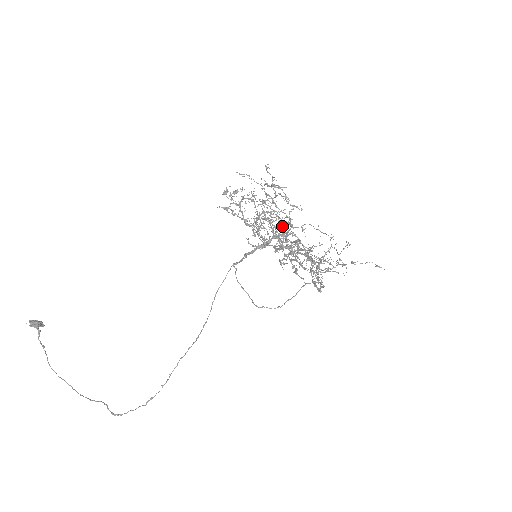
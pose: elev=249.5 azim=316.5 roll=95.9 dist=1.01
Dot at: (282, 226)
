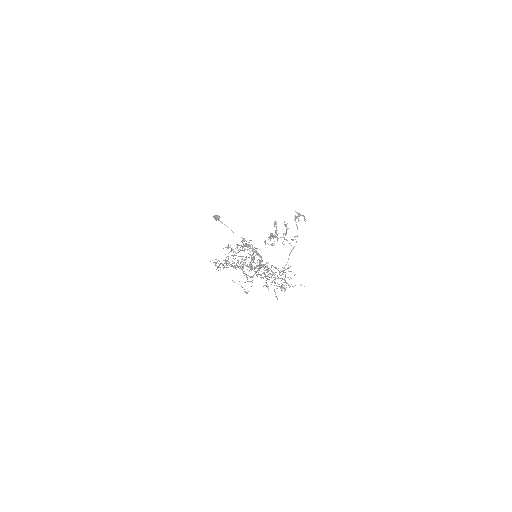
Dot at: occluded
